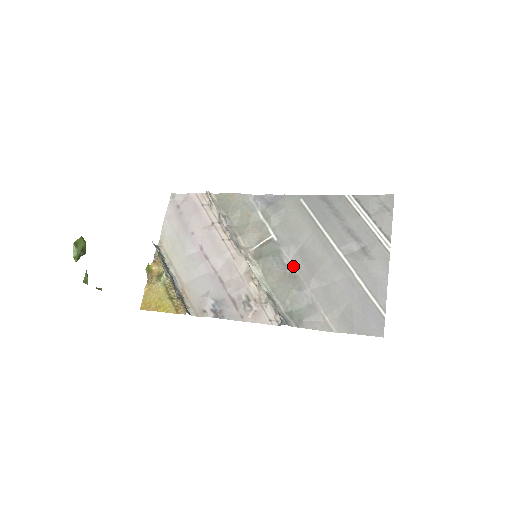
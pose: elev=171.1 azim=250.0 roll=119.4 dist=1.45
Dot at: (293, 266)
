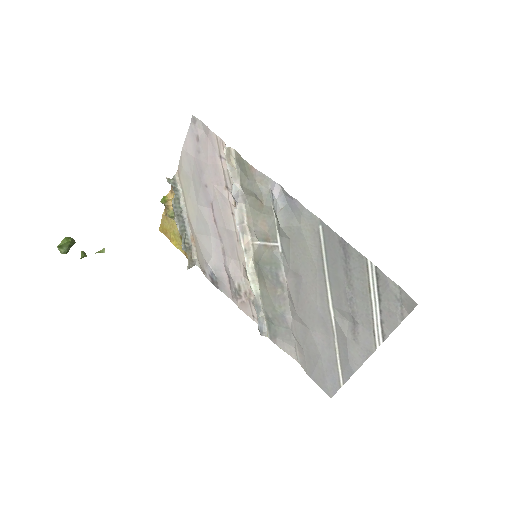
Dot at: (287, 287)
